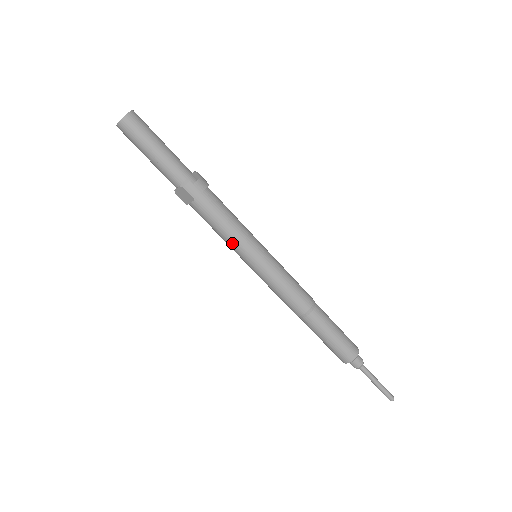
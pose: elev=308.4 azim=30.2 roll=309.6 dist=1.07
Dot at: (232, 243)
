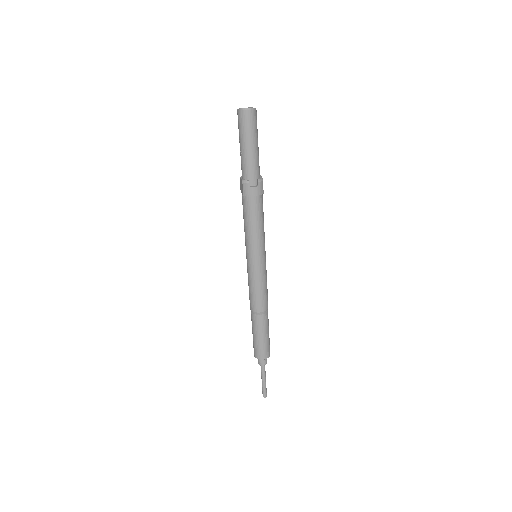
Dot at: (246, 238)
